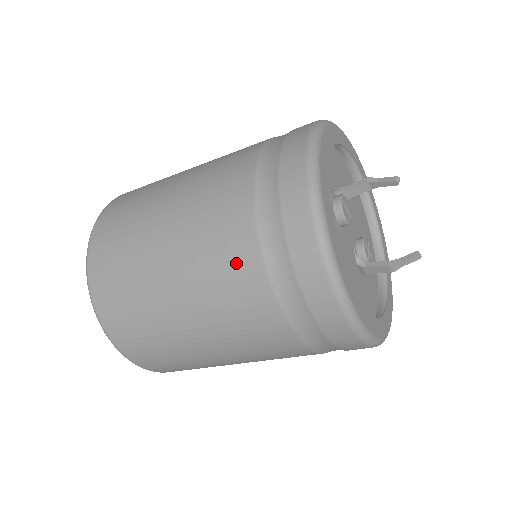
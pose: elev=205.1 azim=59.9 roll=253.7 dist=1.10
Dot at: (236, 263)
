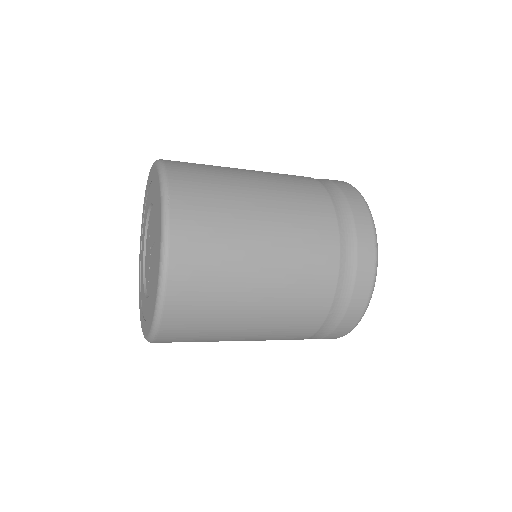
Dot at: (321, 254)
